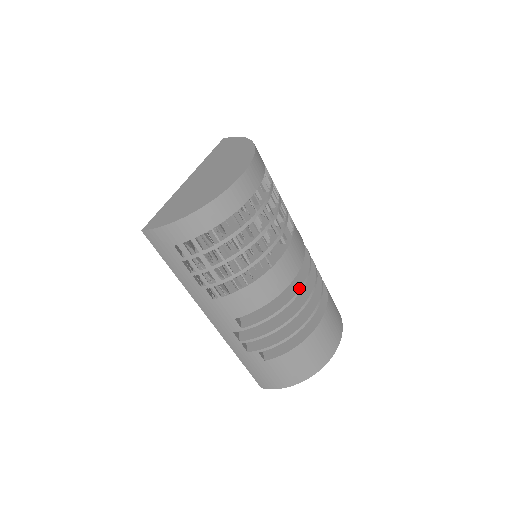
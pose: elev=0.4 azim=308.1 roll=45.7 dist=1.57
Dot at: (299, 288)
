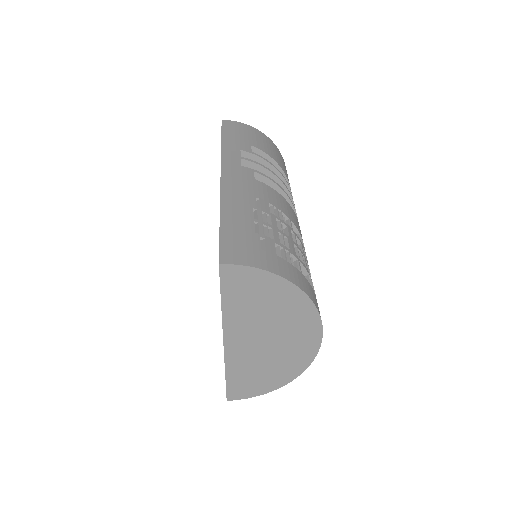
Dot at: occluded
